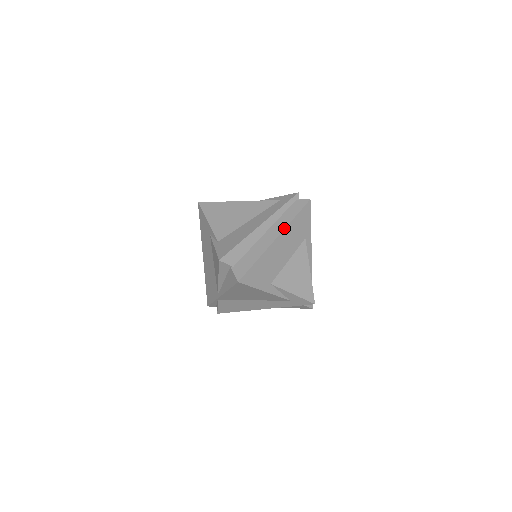
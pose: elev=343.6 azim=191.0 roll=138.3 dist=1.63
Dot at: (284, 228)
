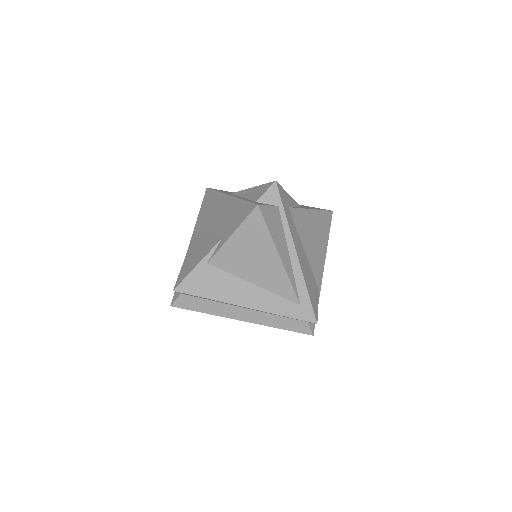
Dot at: occluded
